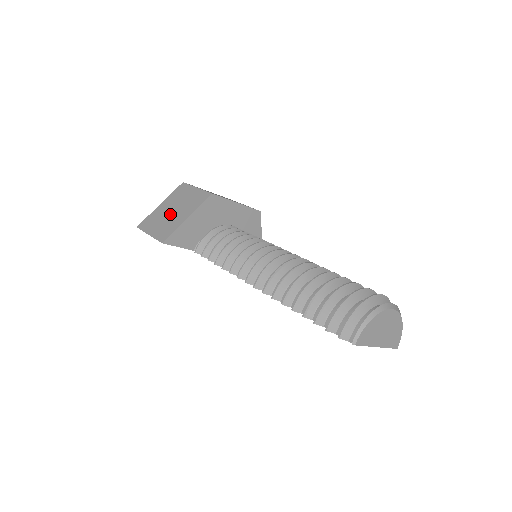
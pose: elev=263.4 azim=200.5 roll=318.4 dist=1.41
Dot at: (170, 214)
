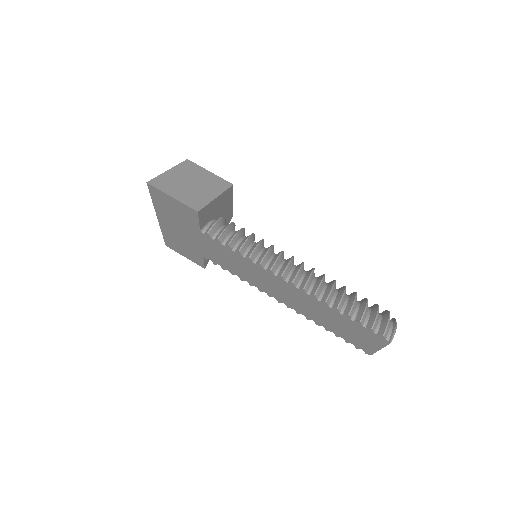
Dot at: (191, 185)
